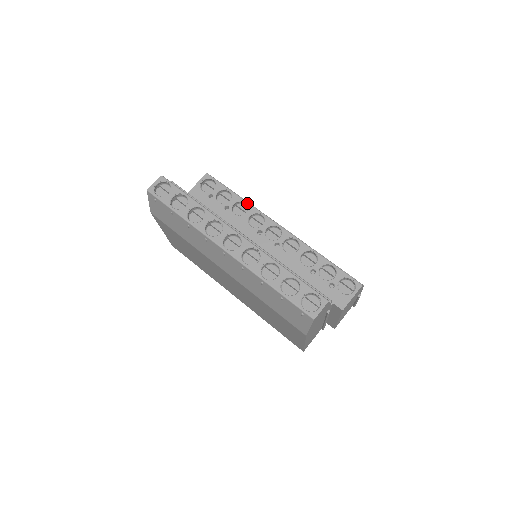
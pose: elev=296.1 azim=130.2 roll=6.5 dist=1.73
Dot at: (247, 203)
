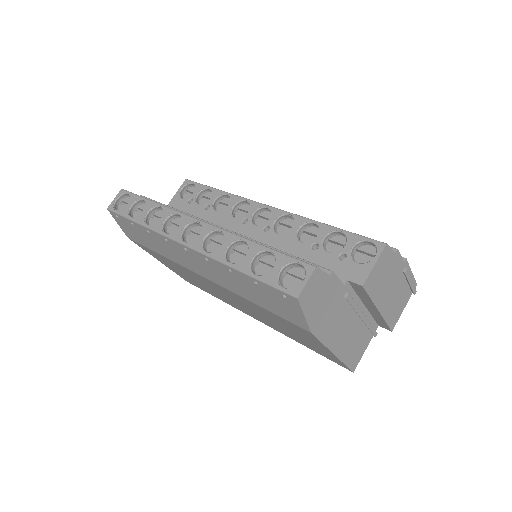
Dot at: (229, 194)
